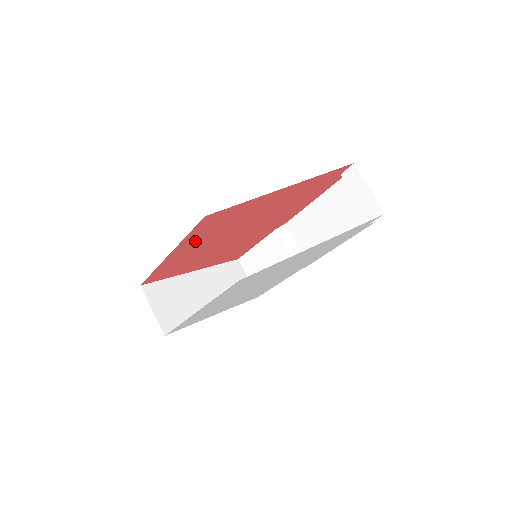
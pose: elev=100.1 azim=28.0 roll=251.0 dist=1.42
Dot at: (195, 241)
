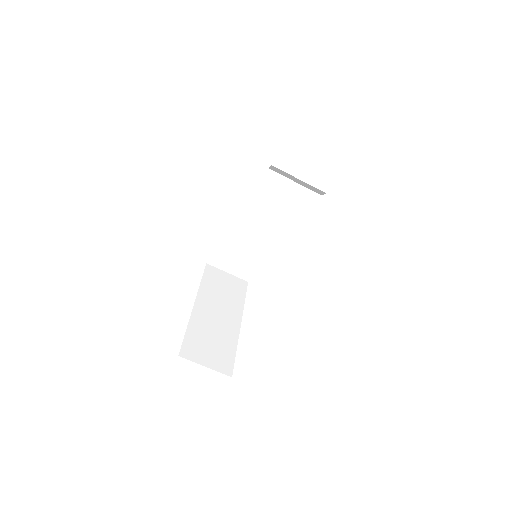
Dot at: occluded
